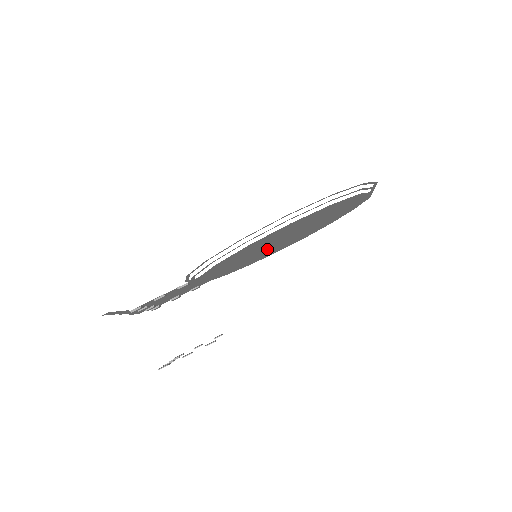
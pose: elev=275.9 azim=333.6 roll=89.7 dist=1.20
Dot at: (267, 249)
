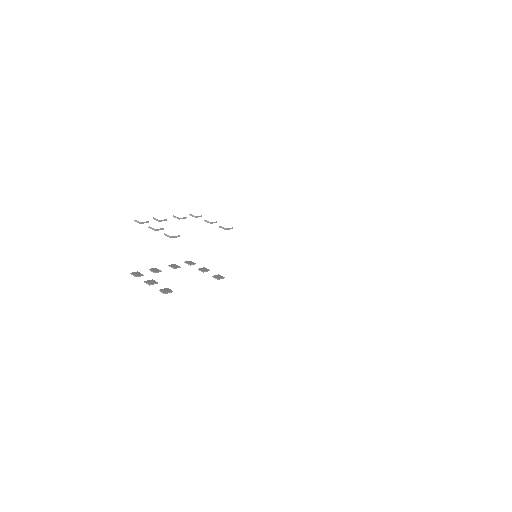
Dot at: occluded
